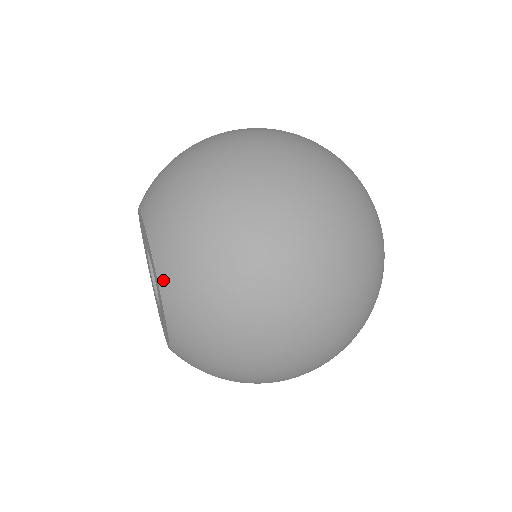
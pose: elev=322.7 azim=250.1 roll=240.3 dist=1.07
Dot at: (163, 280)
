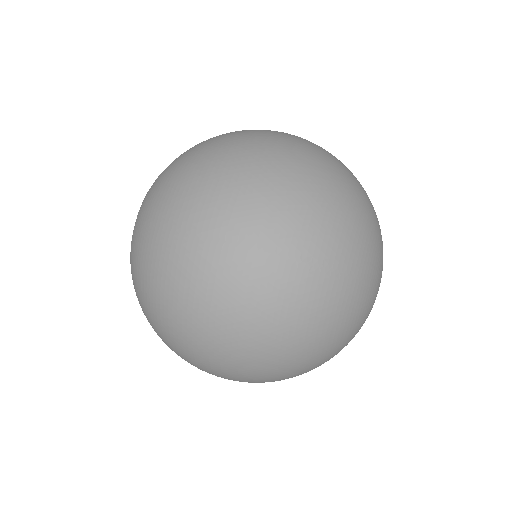
Dot at: (131, 254)
